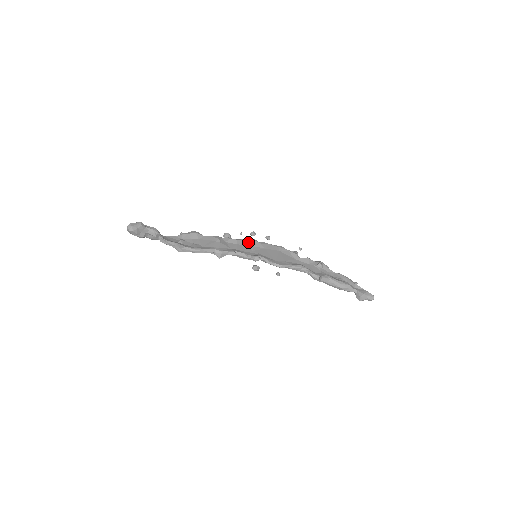
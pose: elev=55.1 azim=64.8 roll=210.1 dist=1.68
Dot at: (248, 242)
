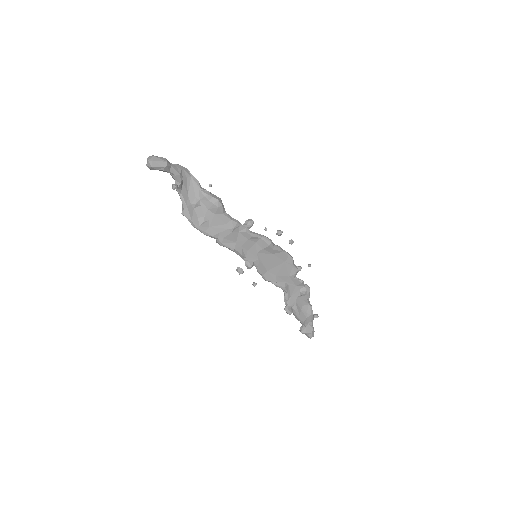
Dot at: (262, 242)
